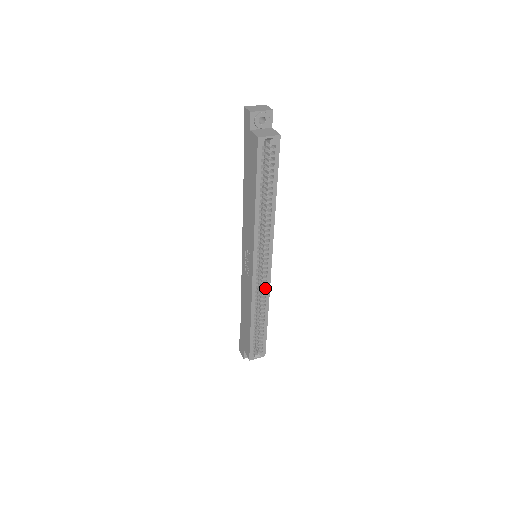
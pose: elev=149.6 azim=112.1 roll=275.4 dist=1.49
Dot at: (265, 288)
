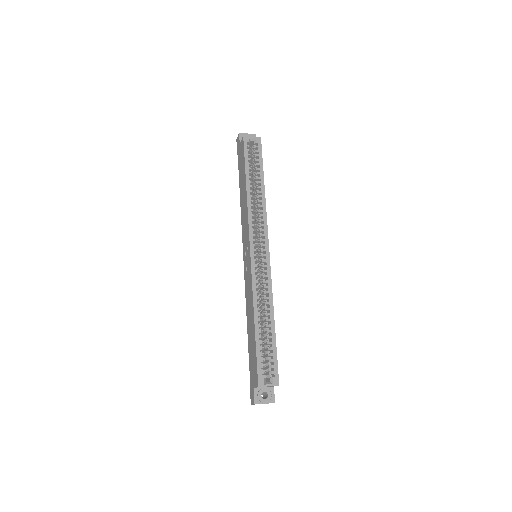
Dot at: (266, 281)
